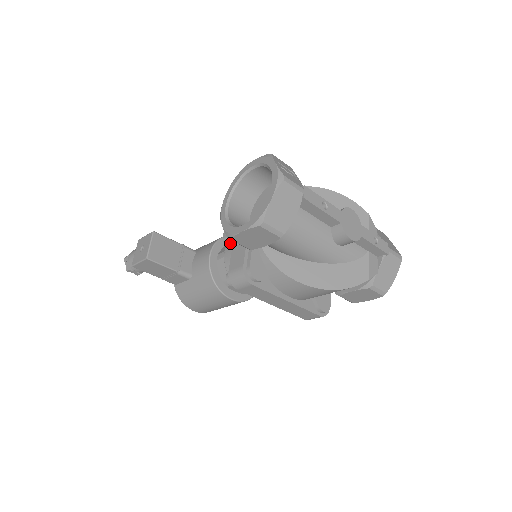
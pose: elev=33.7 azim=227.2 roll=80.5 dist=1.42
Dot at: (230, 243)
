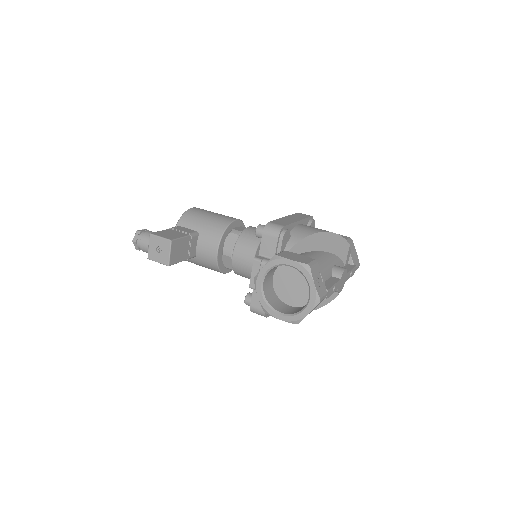
Dot at: occluded
